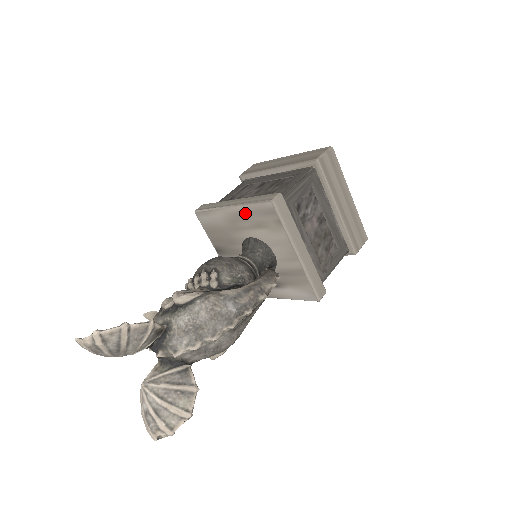
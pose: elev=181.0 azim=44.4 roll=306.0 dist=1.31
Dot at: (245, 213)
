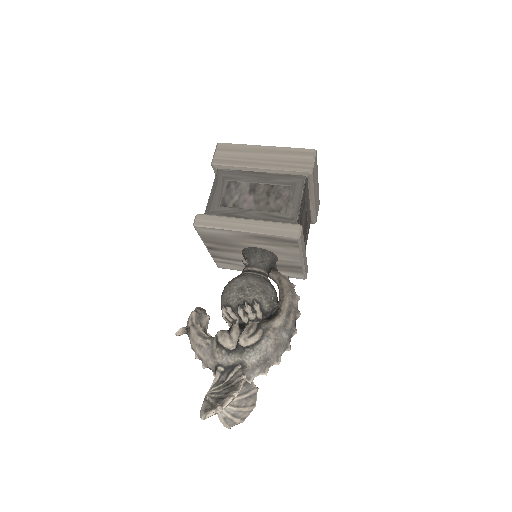
Dot at: (262, 237)
